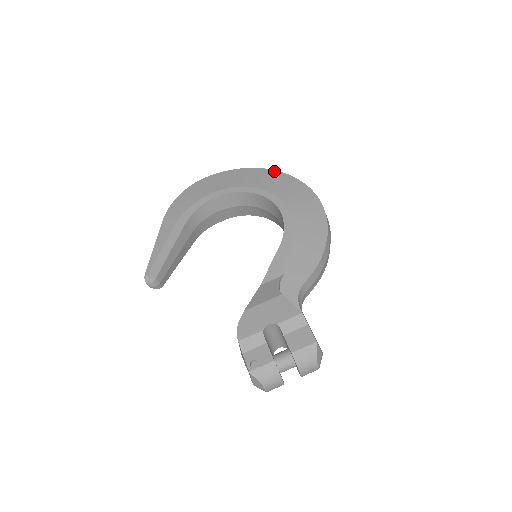
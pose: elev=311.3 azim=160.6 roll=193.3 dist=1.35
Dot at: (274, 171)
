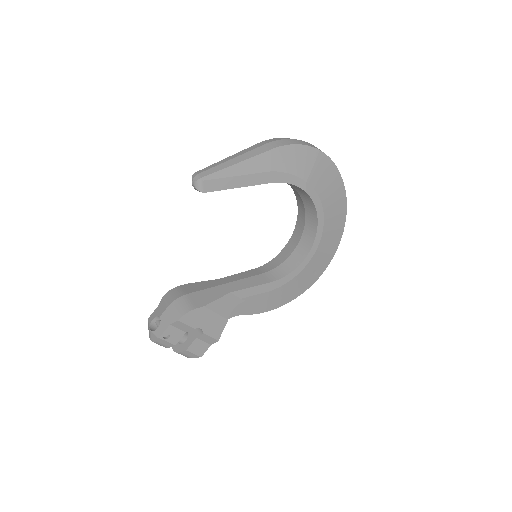
Dot at: (344, 224)
